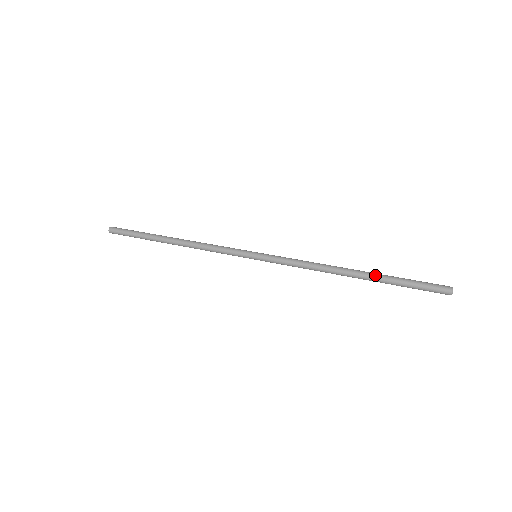
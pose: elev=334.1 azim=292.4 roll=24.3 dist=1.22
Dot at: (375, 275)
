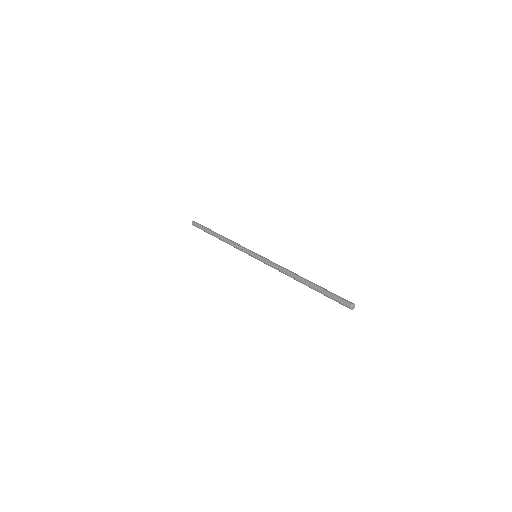
Dot at: (312, 284)
